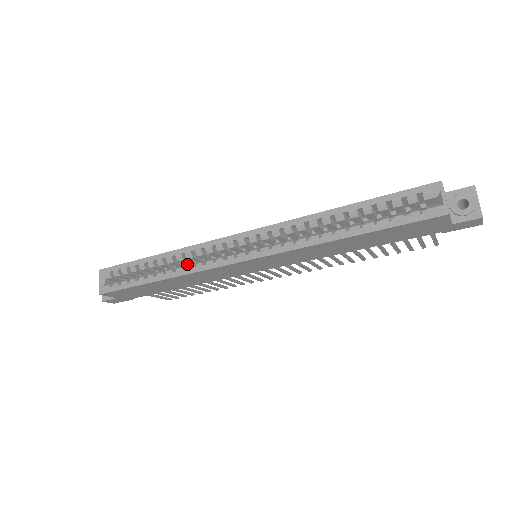
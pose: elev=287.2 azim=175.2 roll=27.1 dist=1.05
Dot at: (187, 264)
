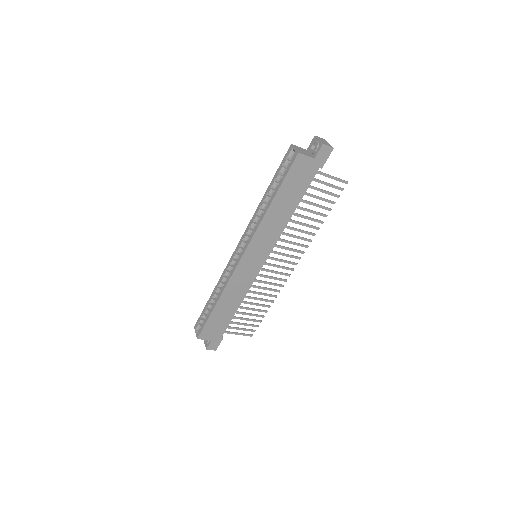
Dot at: (224, 284)
